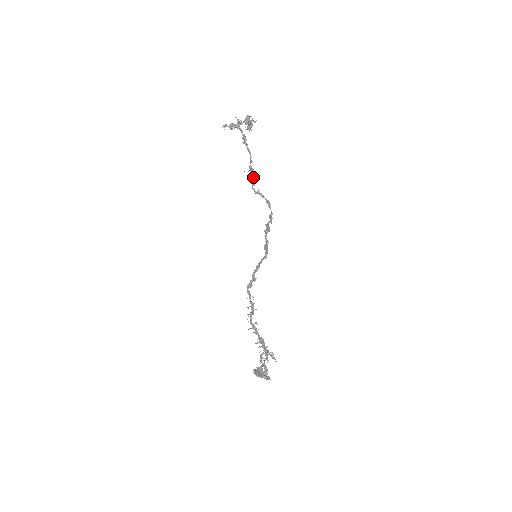
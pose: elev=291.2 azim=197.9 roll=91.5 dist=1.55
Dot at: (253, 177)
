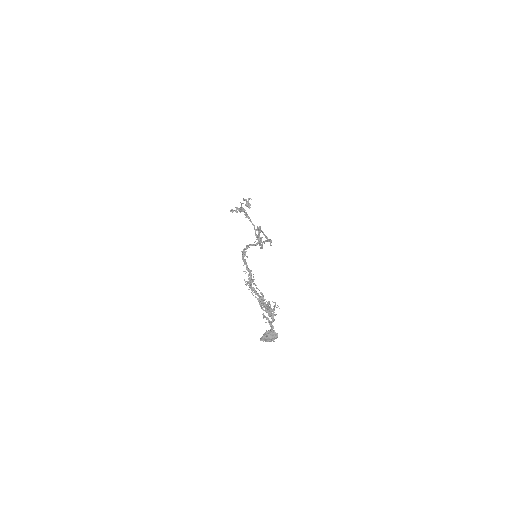
Dot at: (260, 242)
